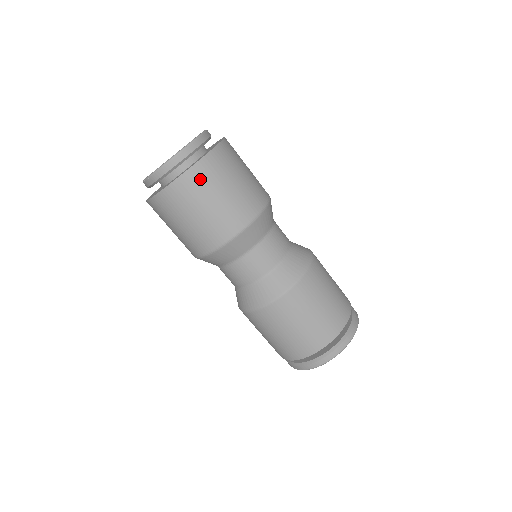
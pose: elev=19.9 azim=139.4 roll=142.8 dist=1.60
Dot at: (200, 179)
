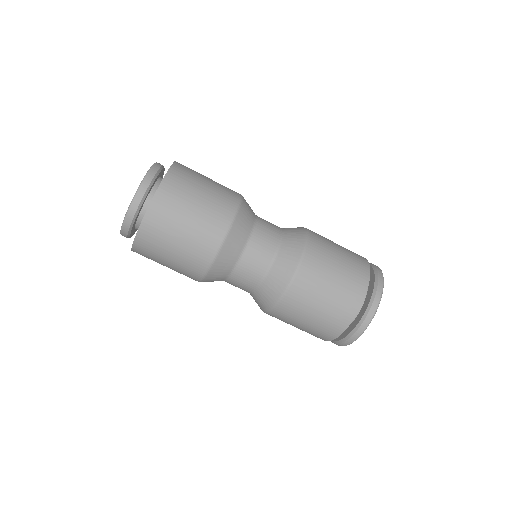
Dot at: (146, 248)
